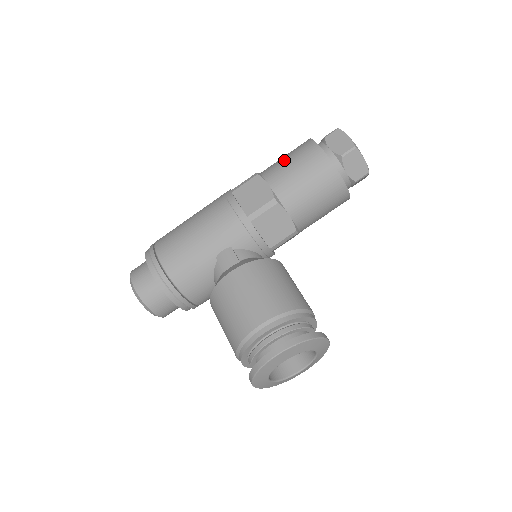
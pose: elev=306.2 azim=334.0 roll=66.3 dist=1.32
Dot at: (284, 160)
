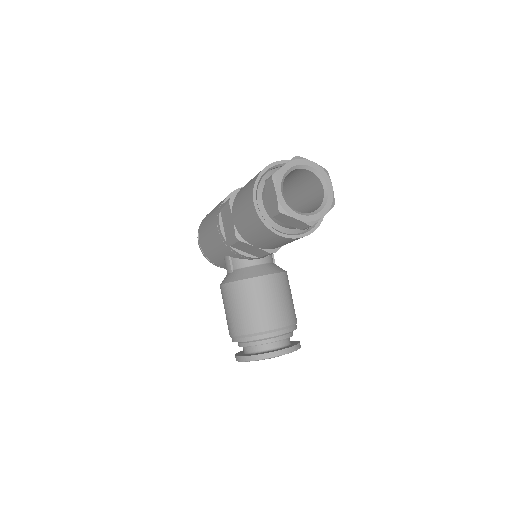
Dot at: (241, 196)
